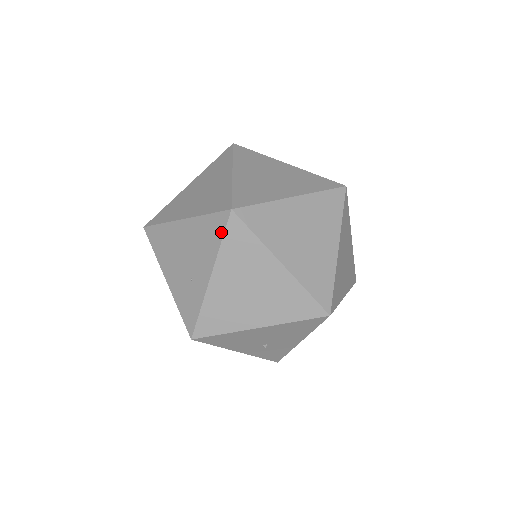
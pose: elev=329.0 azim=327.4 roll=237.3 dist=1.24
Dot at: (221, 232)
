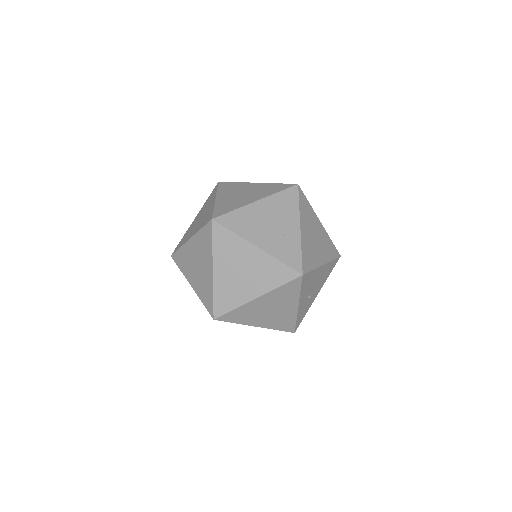
Dot at: (296, 198)
